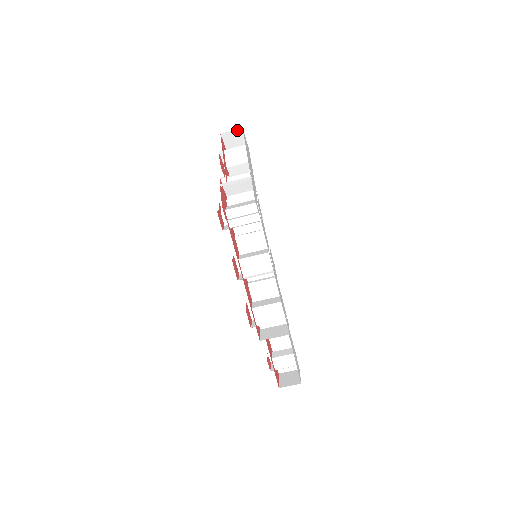
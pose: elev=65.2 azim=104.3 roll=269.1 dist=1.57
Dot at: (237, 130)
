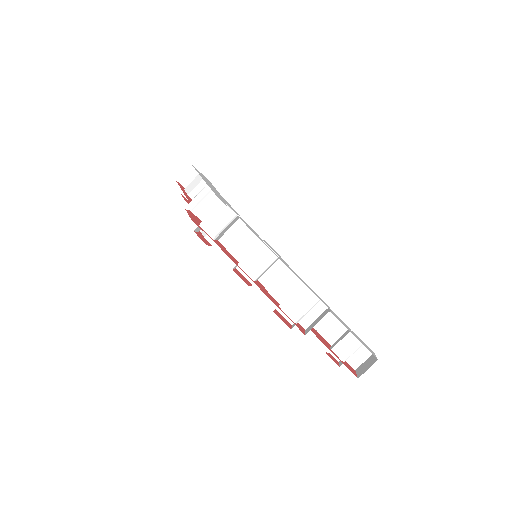
Dot at: (187, 168)
